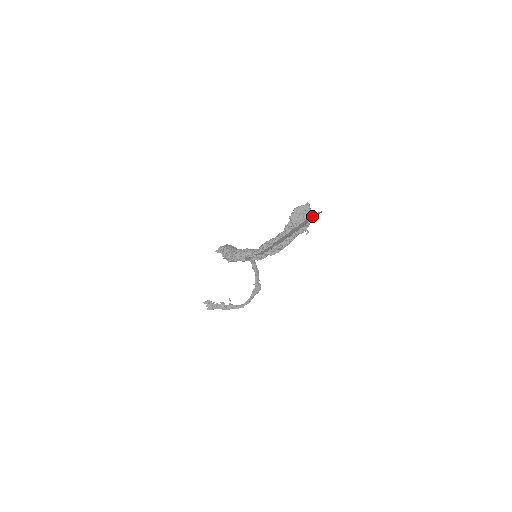
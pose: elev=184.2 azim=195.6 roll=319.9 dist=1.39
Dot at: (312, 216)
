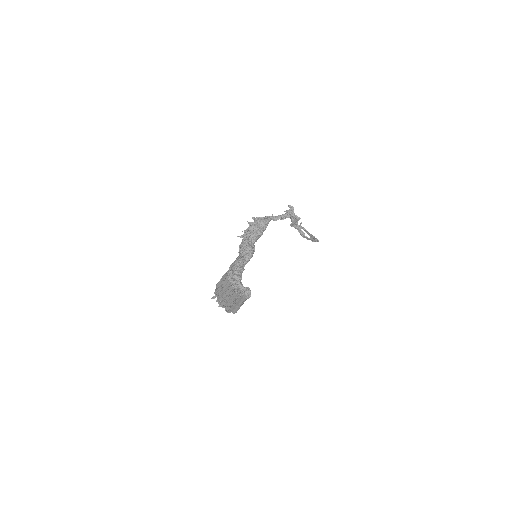
Dot at: (240, 303)
